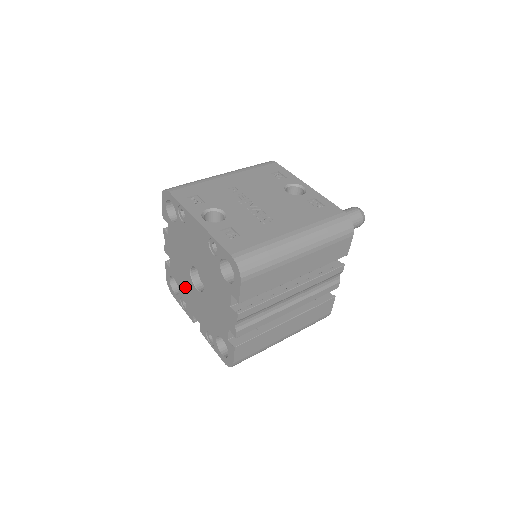
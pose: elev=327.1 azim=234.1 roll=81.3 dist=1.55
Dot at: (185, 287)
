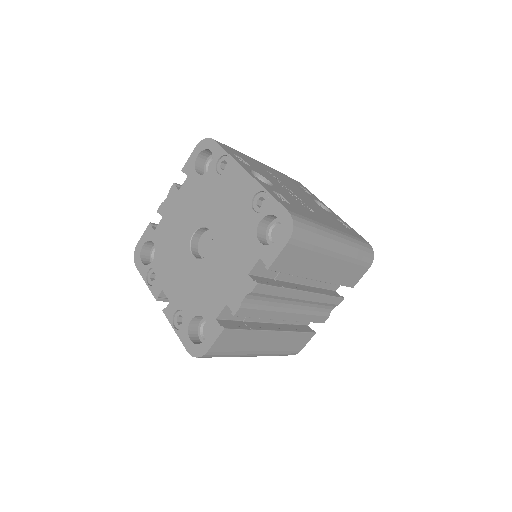
Dot at: (170, 253)
